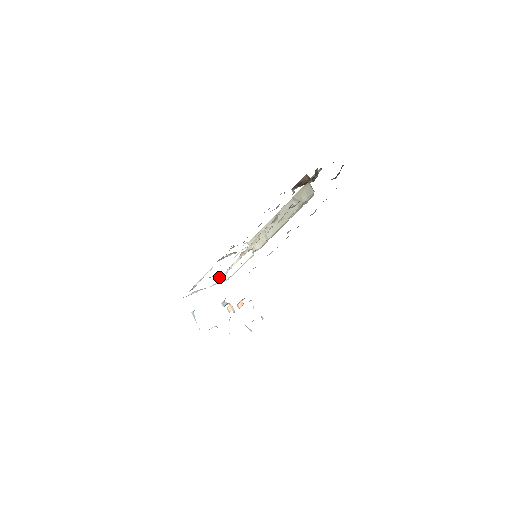
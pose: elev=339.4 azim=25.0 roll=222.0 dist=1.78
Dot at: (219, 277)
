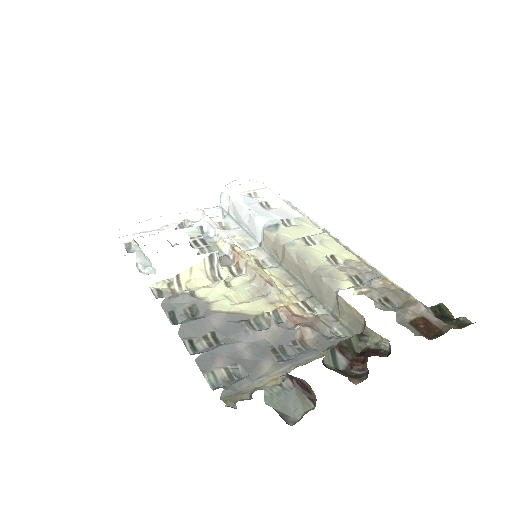
Dot at: (221, 197)
